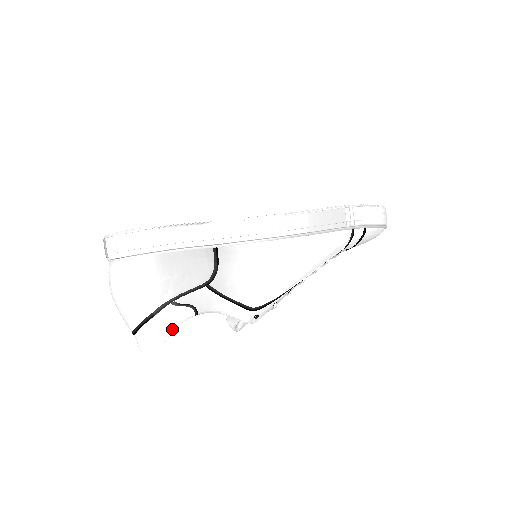
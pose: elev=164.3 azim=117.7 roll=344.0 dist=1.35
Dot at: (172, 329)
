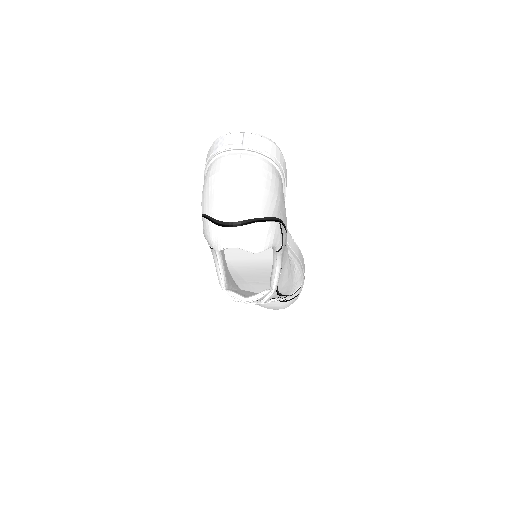
Dot at: (272, 245)
